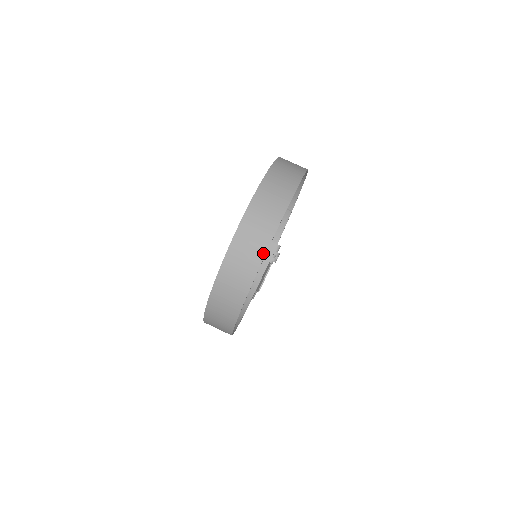
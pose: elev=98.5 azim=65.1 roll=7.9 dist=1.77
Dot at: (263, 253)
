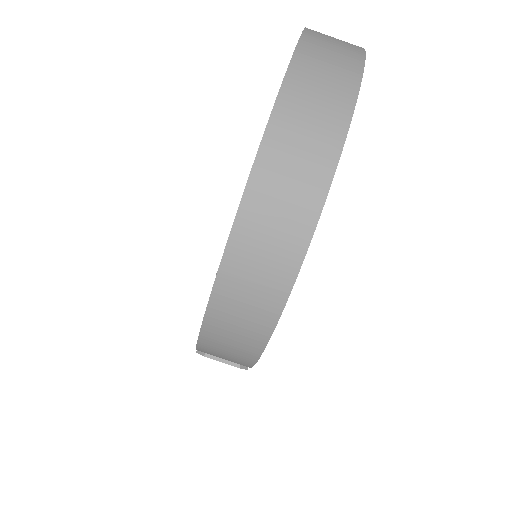
Dot at: (354, 88)
